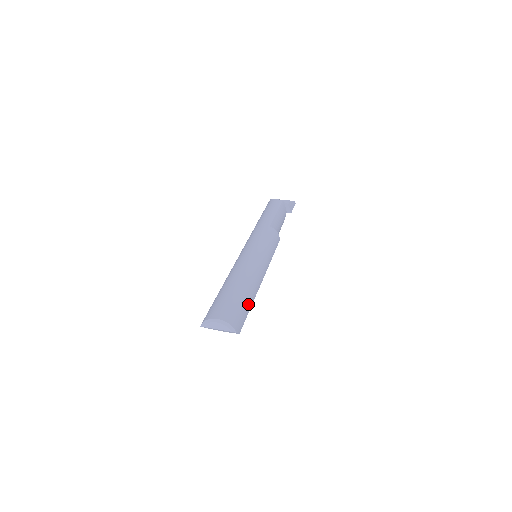
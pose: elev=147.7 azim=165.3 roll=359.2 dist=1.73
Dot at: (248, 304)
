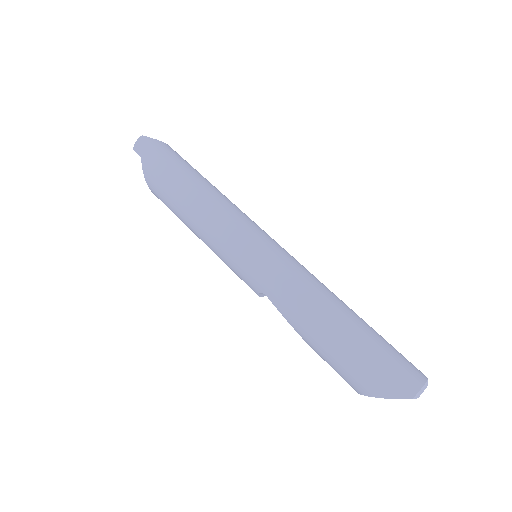
Dot at: occluded
